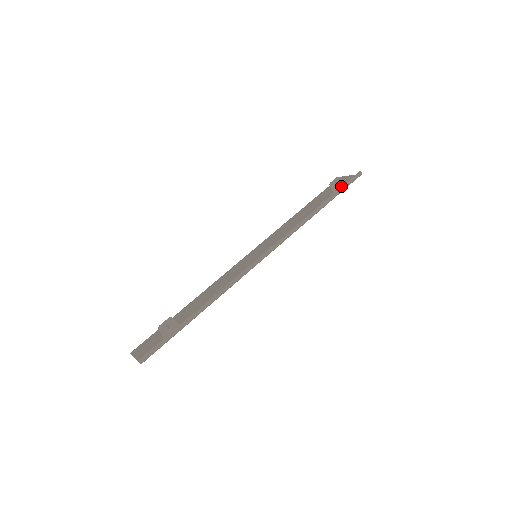
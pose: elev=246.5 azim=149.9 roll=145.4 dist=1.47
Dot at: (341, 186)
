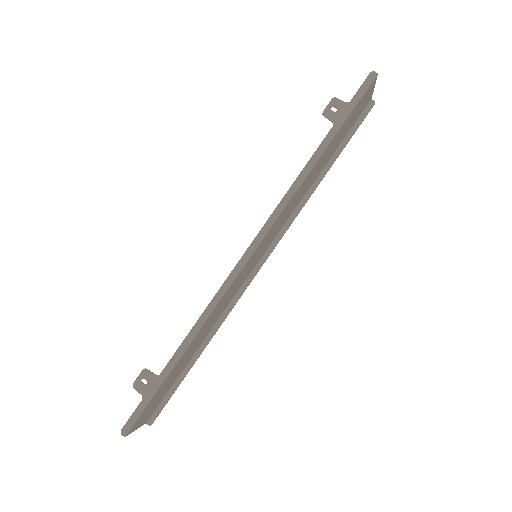
Dot at: (344, 108)
